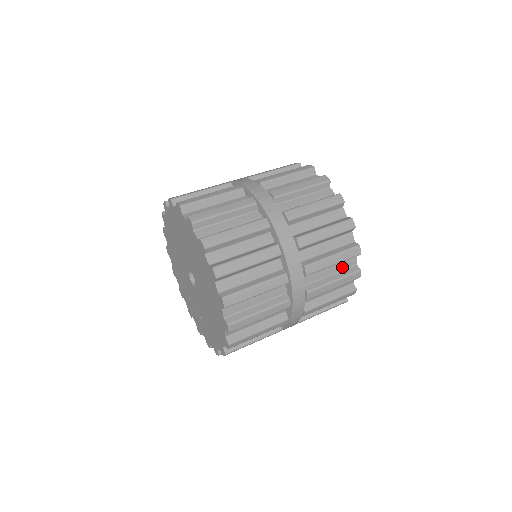
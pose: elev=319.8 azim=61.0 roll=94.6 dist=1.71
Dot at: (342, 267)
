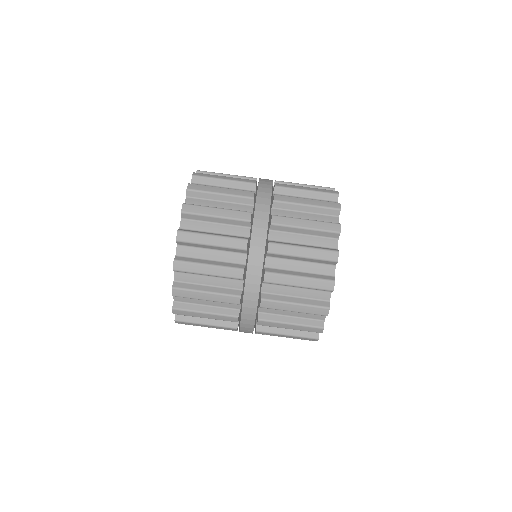
Dot at: (307, 316)
